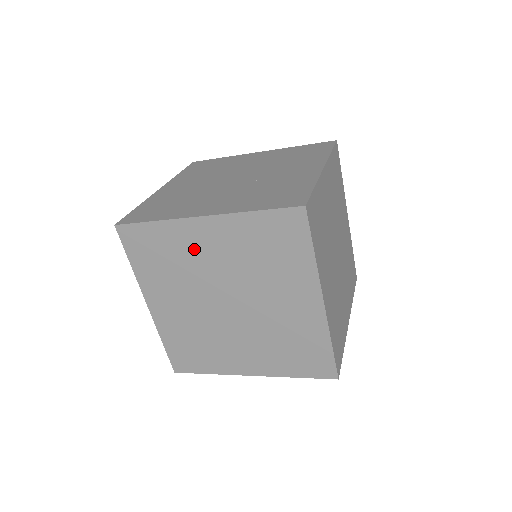
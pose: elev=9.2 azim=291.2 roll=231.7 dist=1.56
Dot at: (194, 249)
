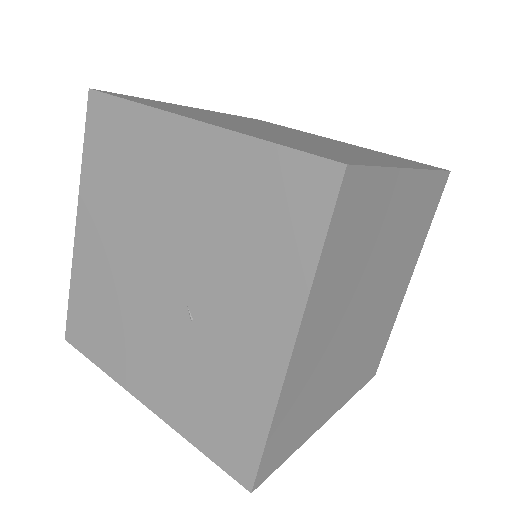
Dot at: occluded
